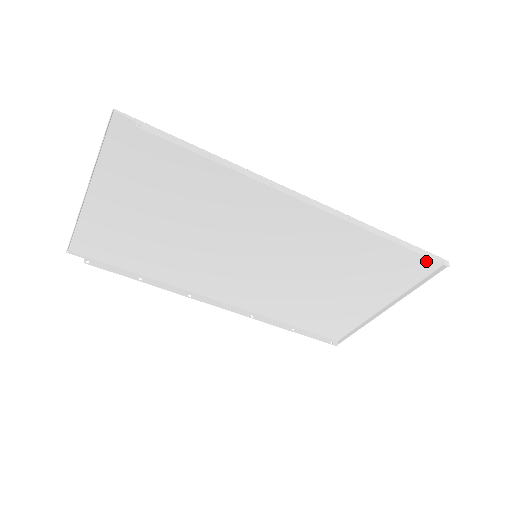
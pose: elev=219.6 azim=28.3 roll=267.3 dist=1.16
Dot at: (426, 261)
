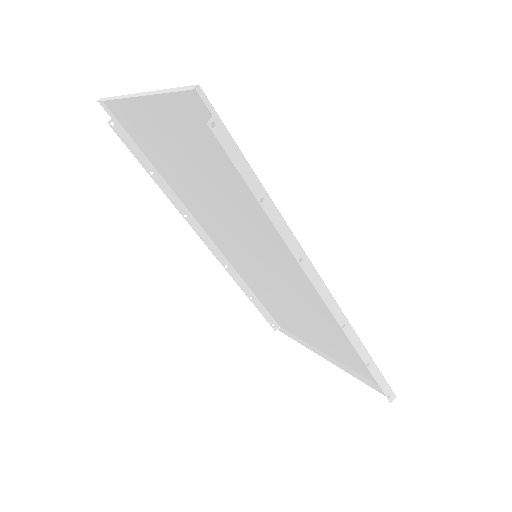
Dot at: occluded
